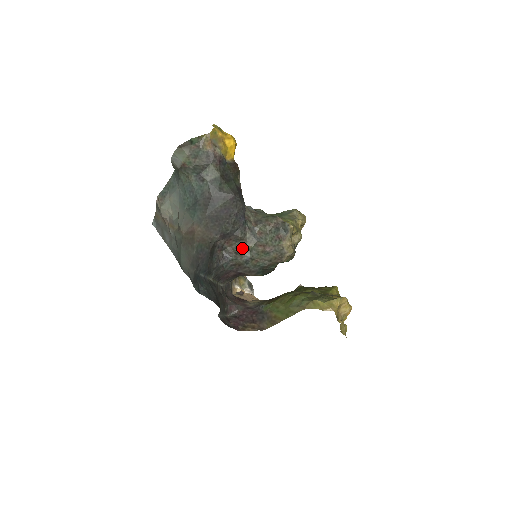
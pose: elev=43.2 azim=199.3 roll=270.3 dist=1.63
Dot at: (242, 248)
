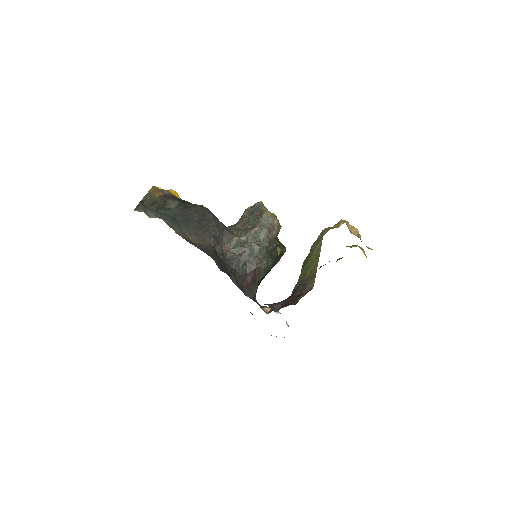
Dot at: (239, 244)
